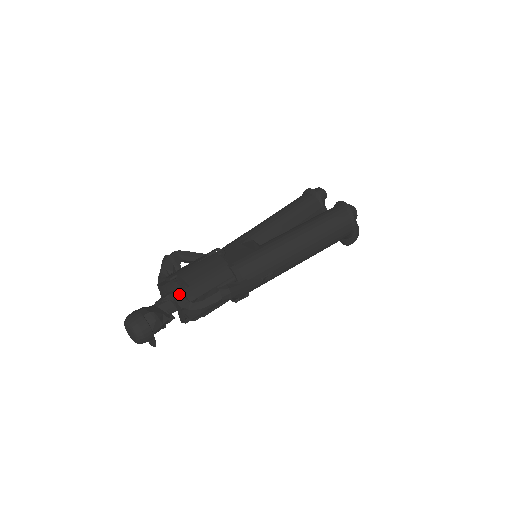
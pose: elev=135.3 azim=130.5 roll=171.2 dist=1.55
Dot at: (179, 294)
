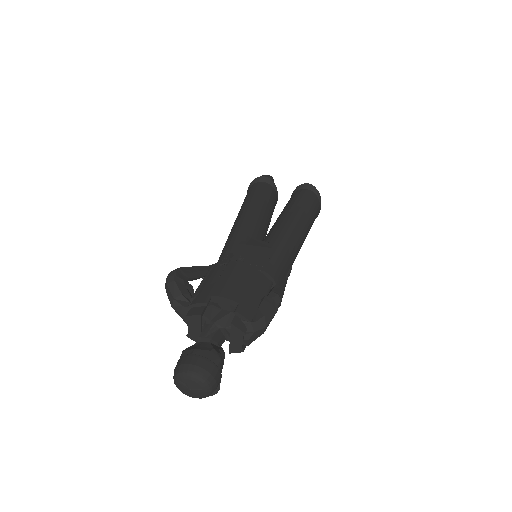
Dot at: (233, 317)
